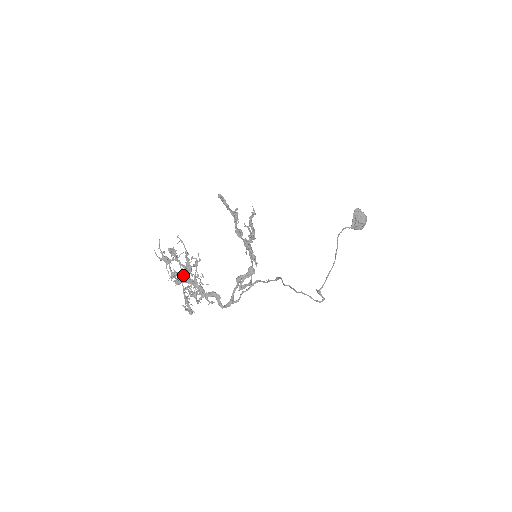
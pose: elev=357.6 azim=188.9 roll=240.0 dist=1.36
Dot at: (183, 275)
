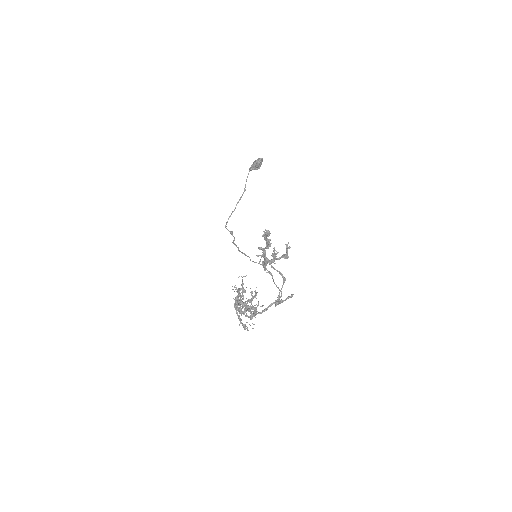
Dot at: occluded
